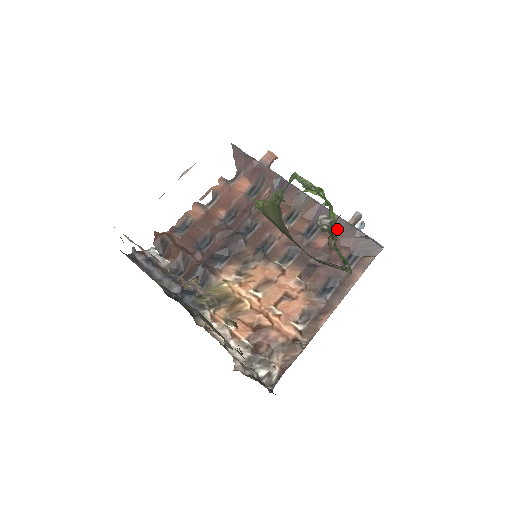
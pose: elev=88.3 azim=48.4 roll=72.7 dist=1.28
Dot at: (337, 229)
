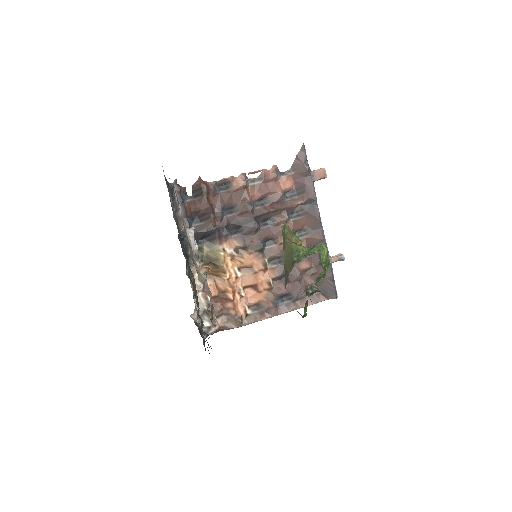
Dot at: (319, 280)
